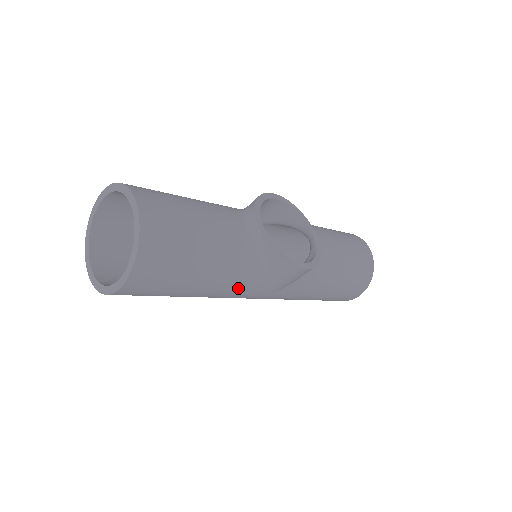
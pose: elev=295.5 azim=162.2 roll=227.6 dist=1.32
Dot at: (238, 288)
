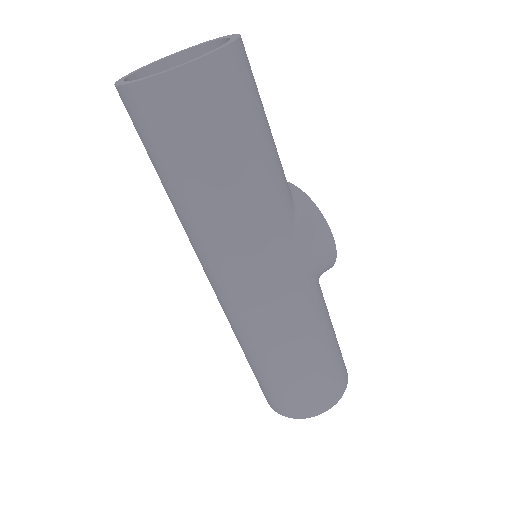
Dot at: (273, 216)
